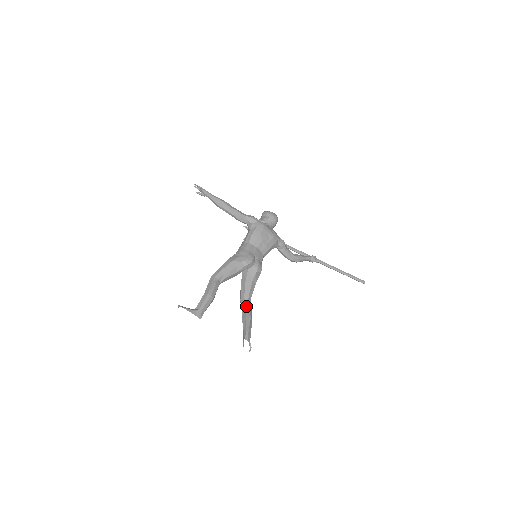
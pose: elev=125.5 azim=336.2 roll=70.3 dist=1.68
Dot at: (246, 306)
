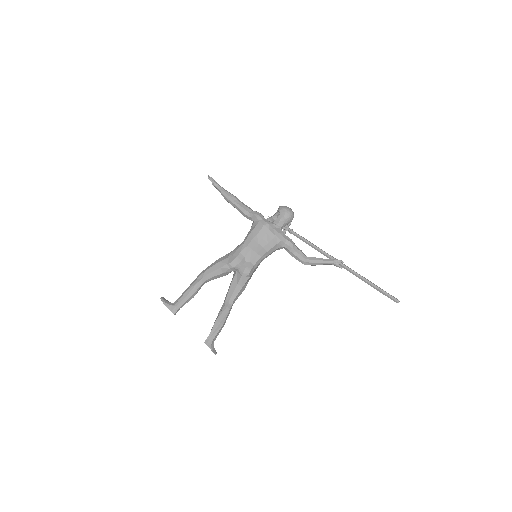
Dot at: (223, 309)
